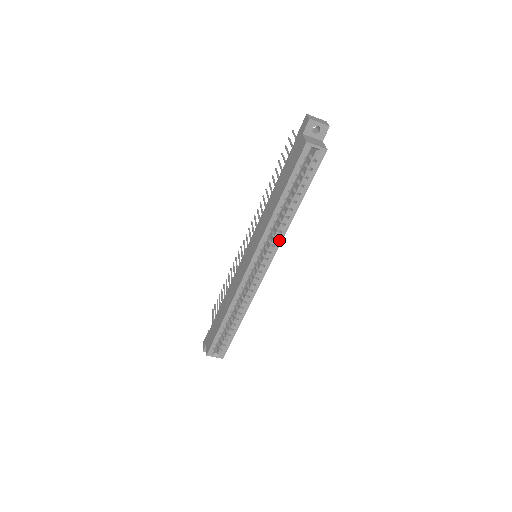
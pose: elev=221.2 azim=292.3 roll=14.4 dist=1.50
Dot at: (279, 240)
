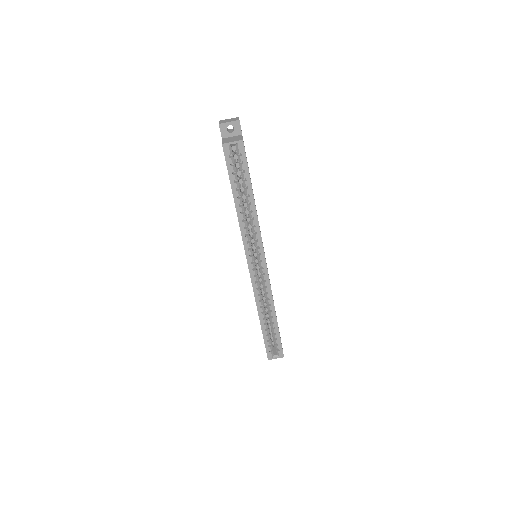
Dot at: (258, 234)
